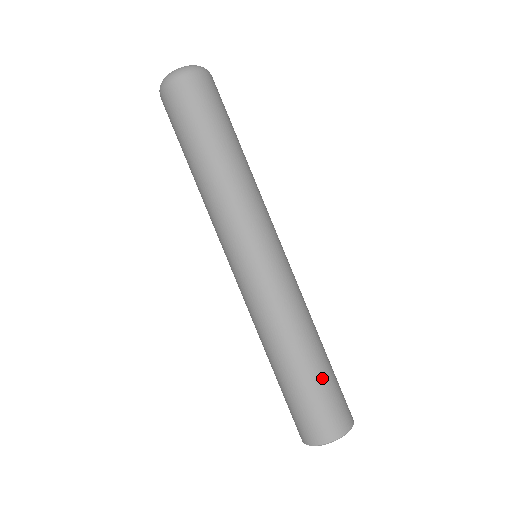
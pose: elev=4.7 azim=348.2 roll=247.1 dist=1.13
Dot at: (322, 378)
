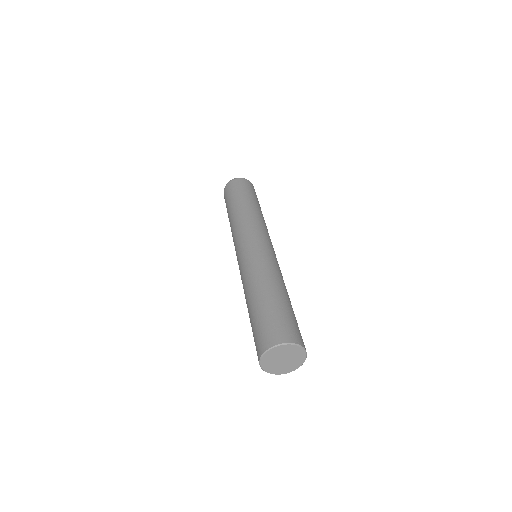
Dot at: (266, 308)
